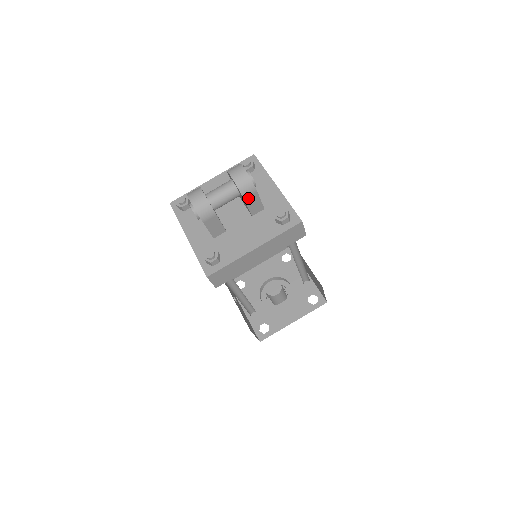
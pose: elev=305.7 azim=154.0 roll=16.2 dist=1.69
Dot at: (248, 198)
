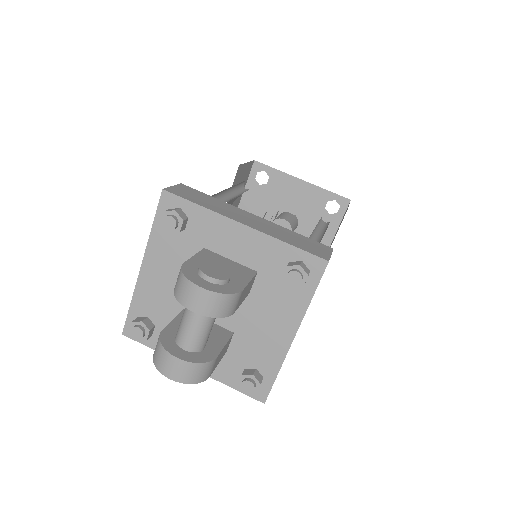
Dot at: (237, 304)
